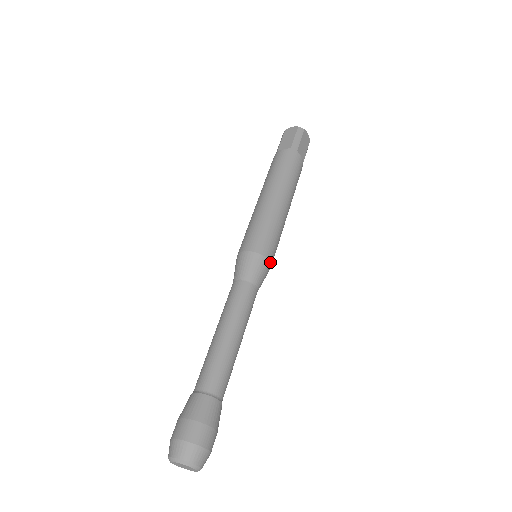
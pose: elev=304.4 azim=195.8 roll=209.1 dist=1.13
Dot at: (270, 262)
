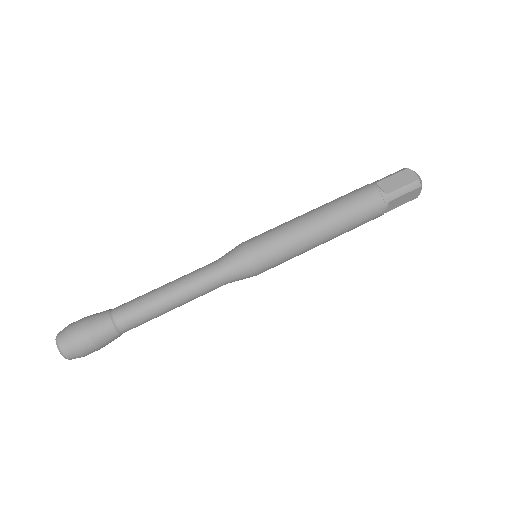
Dot at: (257, 273)
